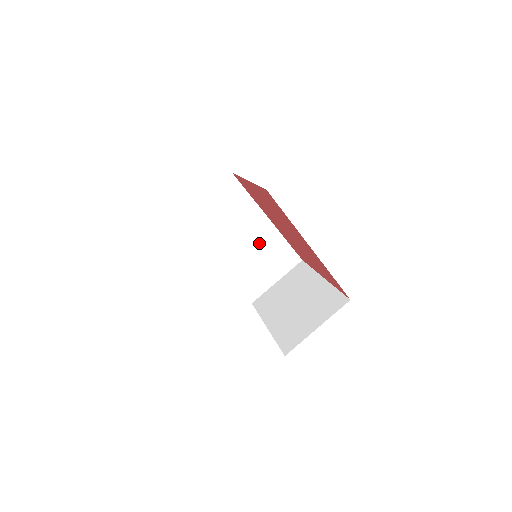
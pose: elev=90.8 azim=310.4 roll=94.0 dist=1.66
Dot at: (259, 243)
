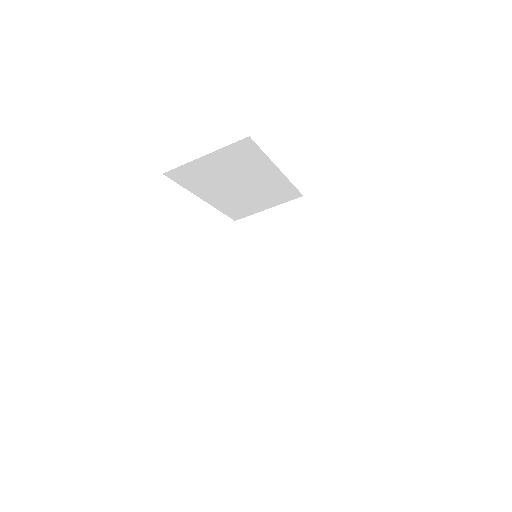
Dot at: (260, 187)
